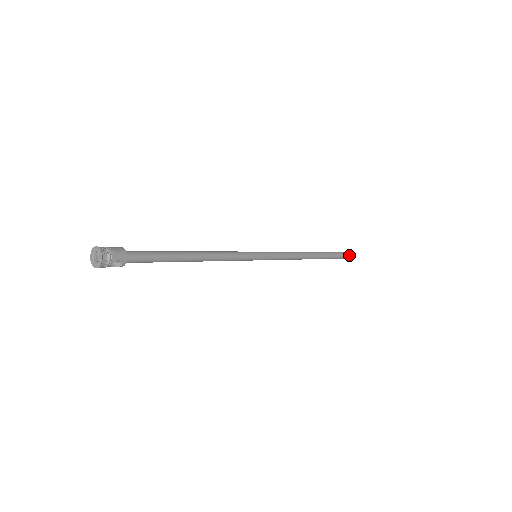
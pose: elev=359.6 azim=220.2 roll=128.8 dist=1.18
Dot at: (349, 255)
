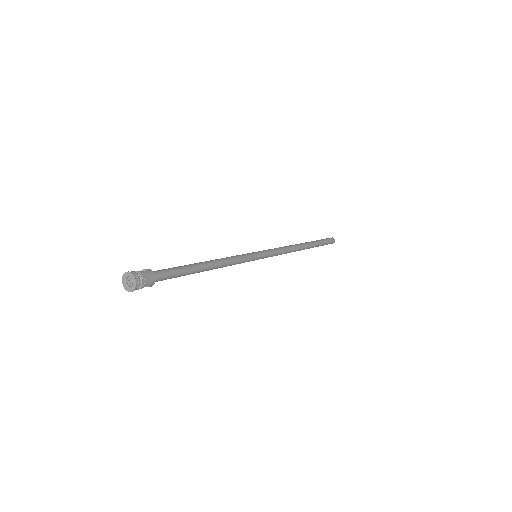
Dot at: (330, 243)
